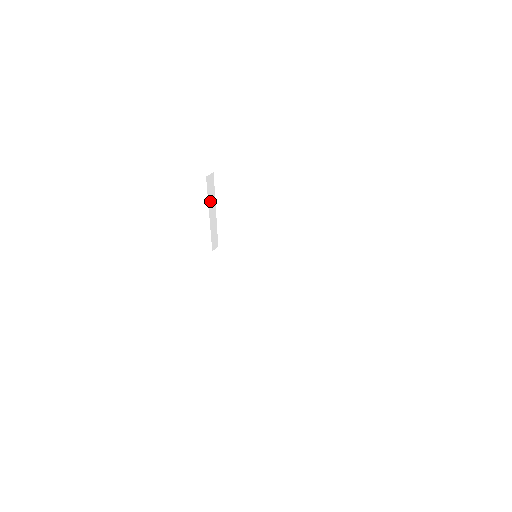
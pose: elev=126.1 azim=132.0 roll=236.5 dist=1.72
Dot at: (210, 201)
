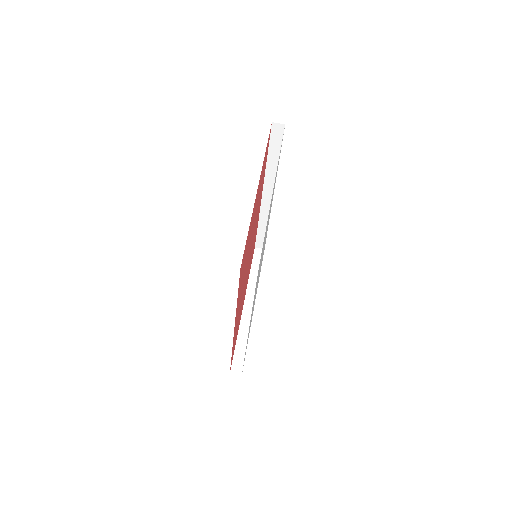
Dot at: occluded
